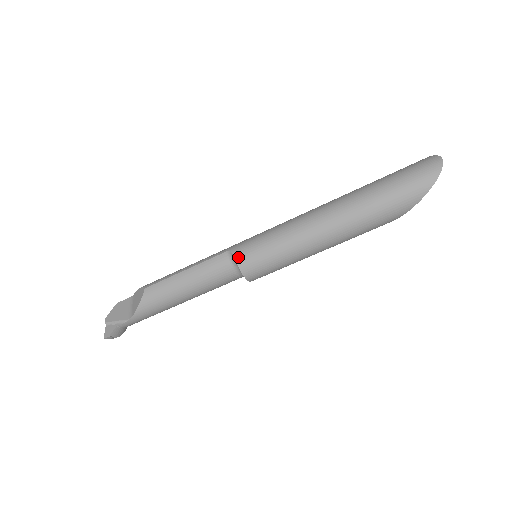
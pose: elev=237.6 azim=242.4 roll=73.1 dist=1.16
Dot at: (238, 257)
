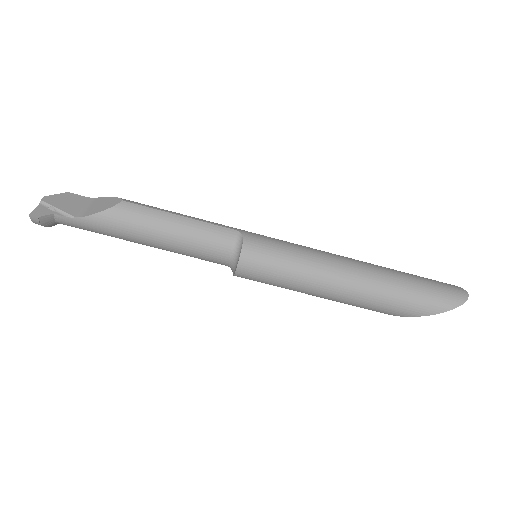
Dot at: (247, 243)
